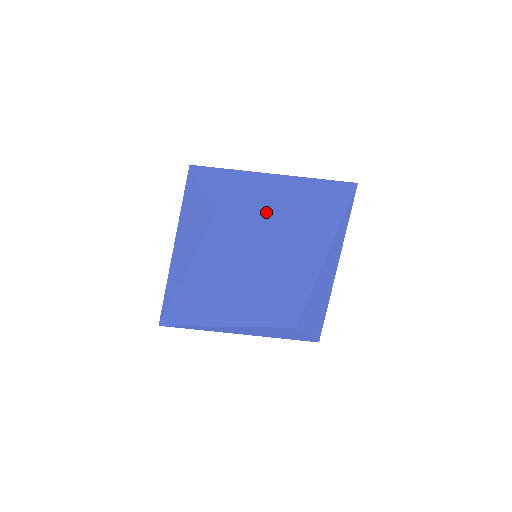
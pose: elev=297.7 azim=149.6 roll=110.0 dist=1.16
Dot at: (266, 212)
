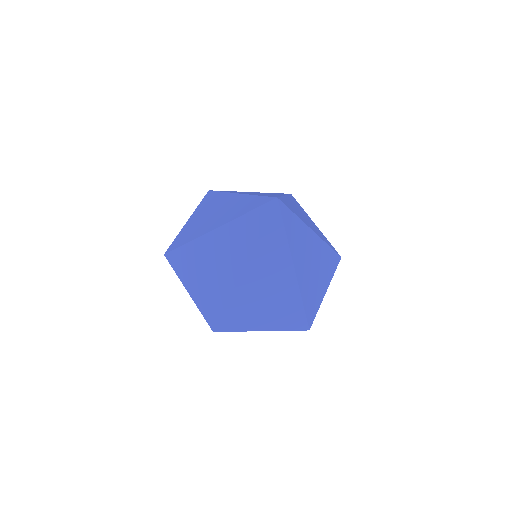
Dot at: (236, 298)
